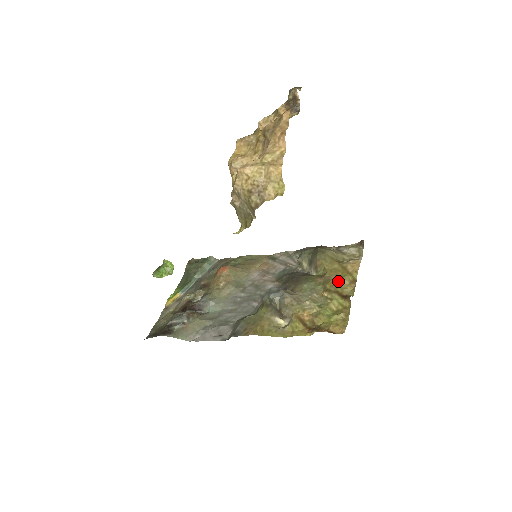
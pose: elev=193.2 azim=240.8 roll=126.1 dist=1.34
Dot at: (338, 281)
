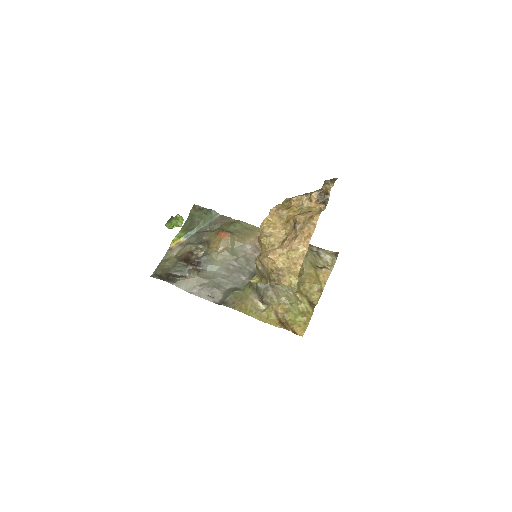
Dot at: (310, 287)
